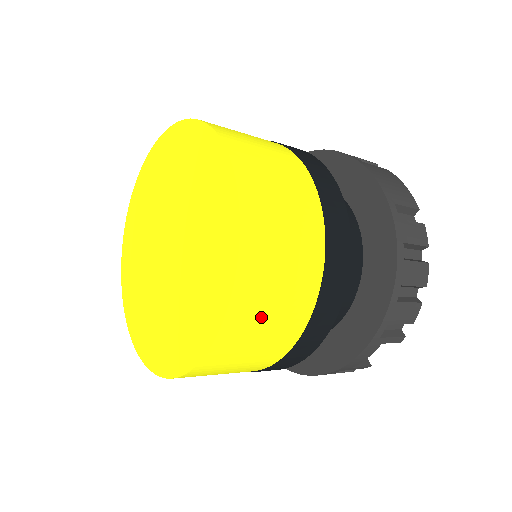
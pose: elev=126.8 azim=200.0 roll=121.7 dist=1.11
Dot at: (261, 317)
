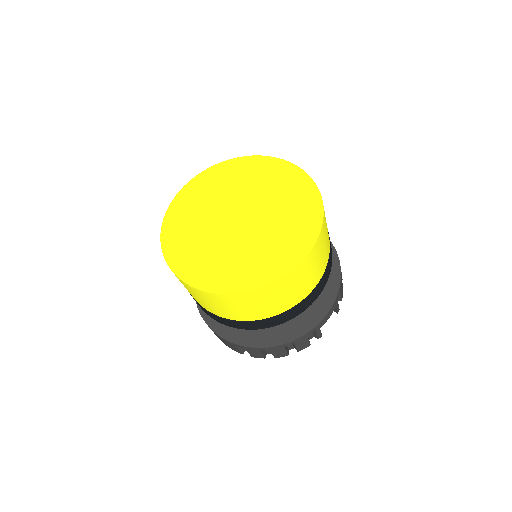
Dot at: (324, 240)
